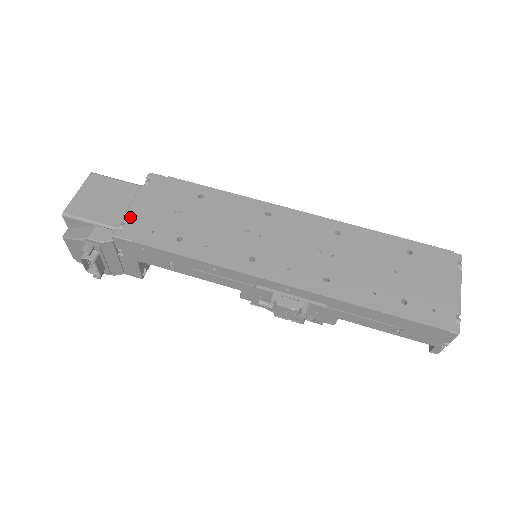
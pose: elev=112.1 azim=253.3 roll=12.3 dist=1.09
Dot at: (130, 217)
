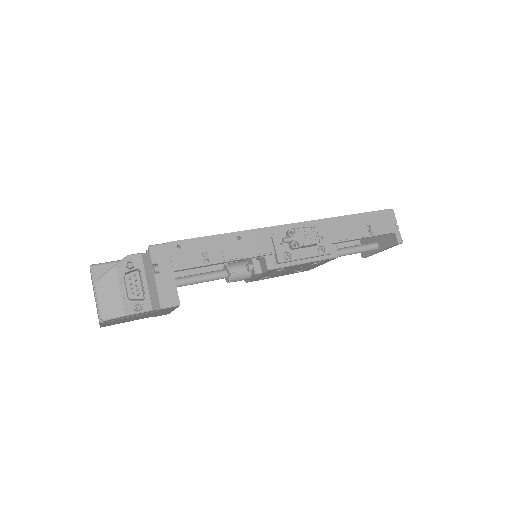
Dot at: occluded
